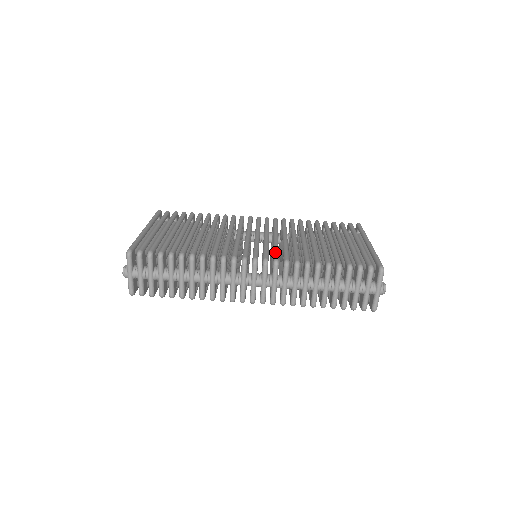
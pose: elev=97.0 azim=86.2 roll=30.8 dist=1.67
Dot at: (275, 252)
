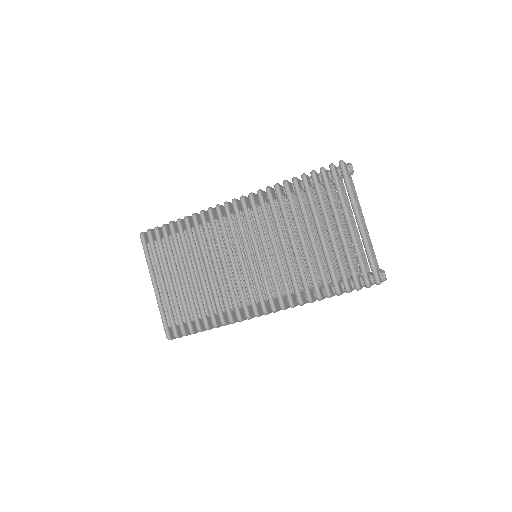
Dot at: (276, 292)
